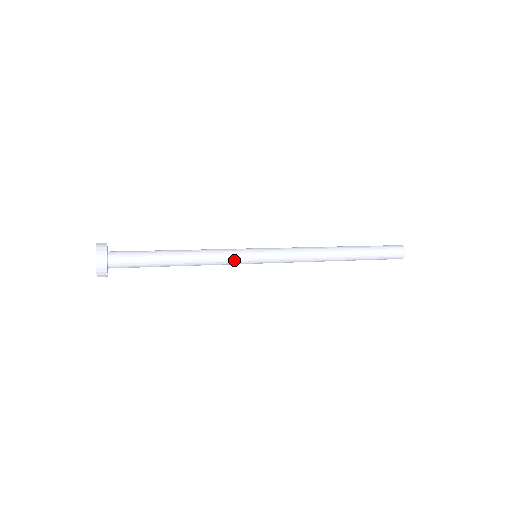
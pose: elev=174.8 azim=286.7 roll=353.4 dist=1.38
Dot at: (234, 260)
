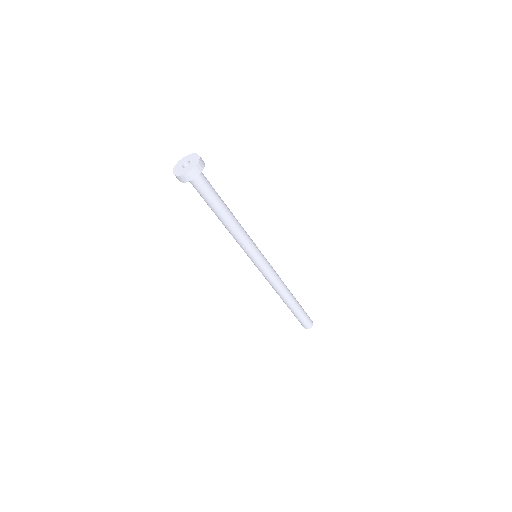
Dot at: (251, 239)
